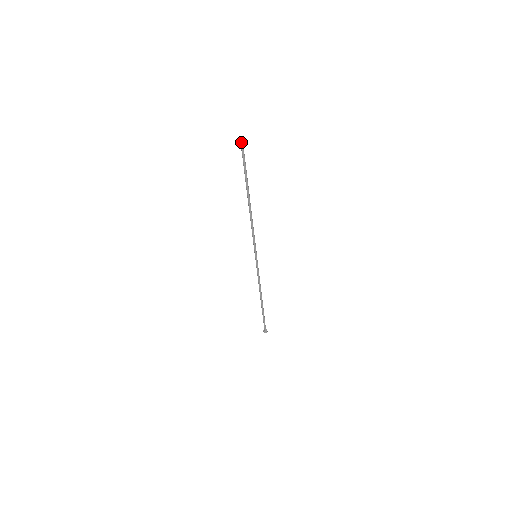
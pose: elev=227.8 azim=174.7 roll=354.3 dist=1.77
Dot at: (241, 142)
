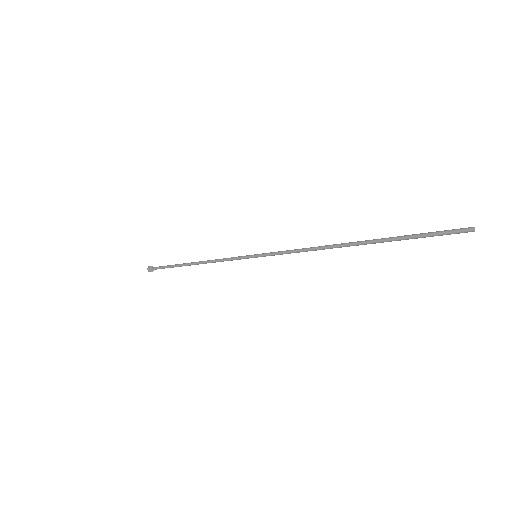
Dot at: (467, 232)
